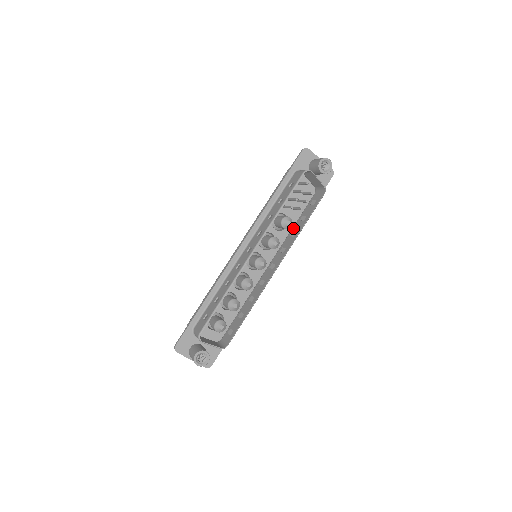
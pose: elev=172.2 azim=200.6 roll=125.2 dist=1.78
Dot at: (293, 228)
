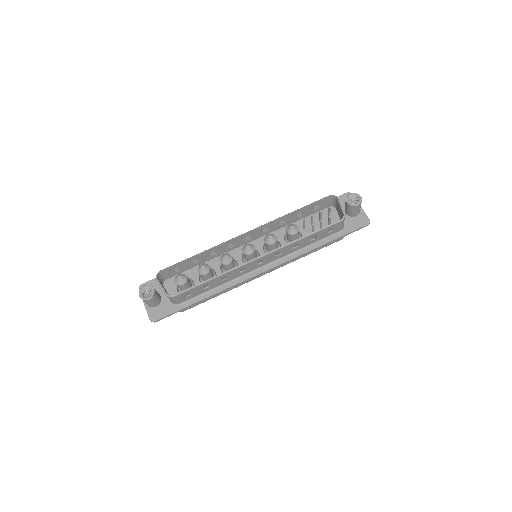
Dot at: (301, 245)
